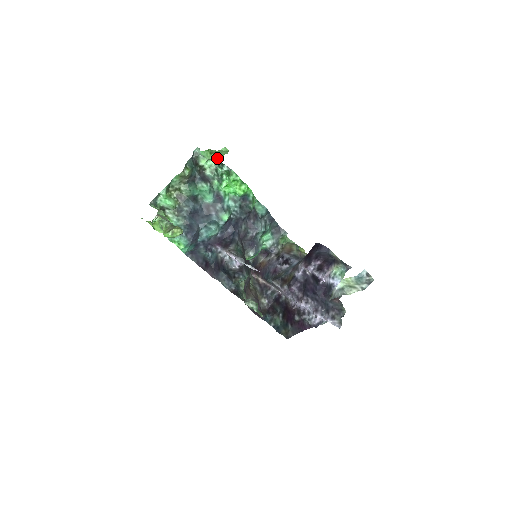
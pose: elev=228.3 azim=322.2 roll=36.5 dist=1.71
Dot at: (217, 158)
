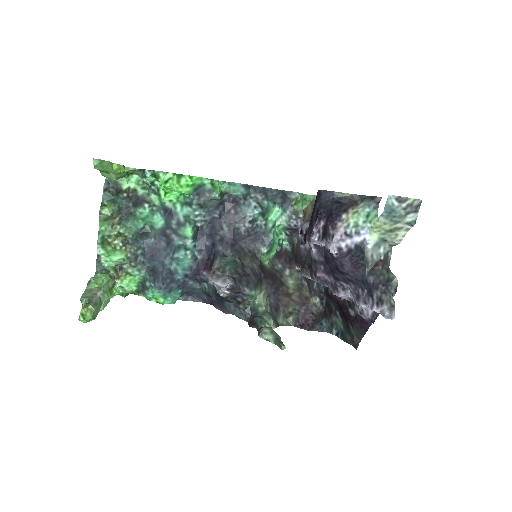
Dot at: (116, 173)
